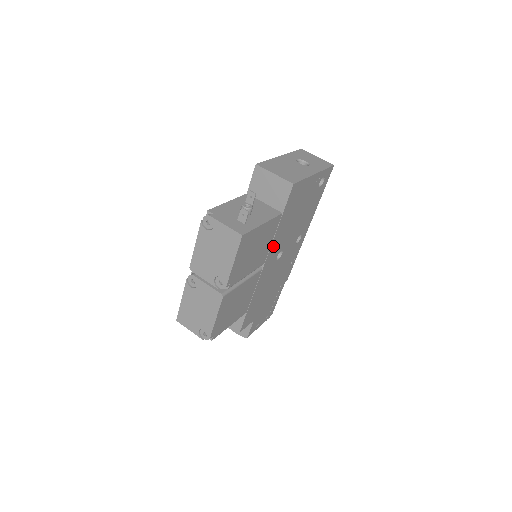
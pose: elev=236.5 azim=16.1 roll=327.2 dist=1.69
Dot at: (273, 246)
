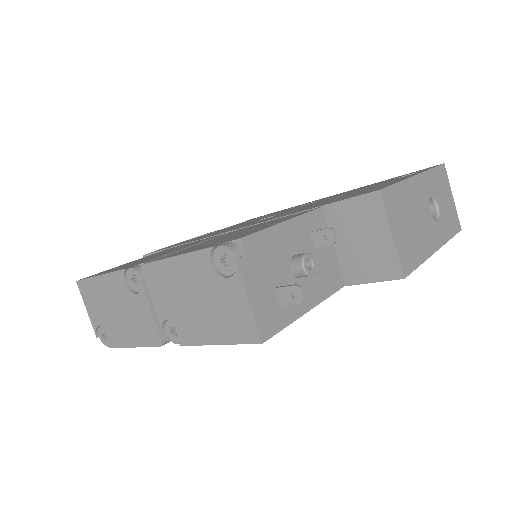
Dot at: occluded
